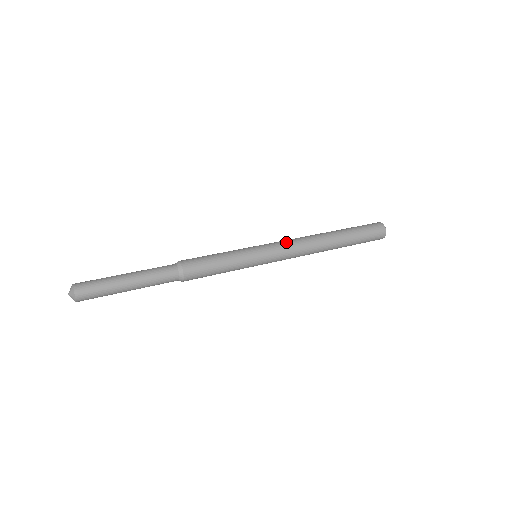
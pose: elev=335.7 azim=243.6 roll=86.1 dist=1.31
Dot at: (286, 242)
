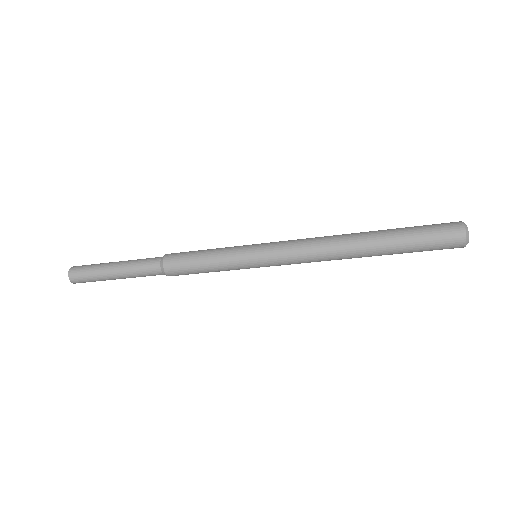
Dot at: occluded
